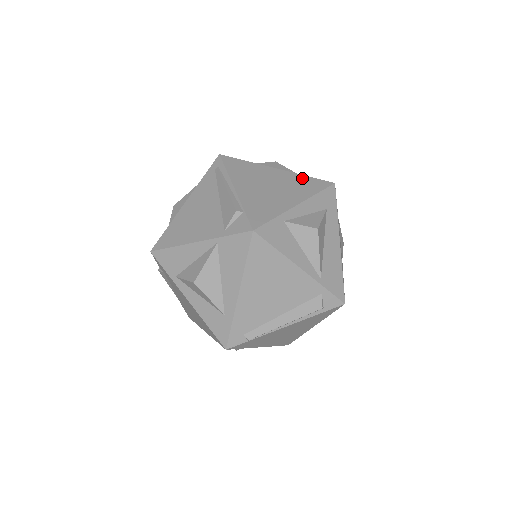
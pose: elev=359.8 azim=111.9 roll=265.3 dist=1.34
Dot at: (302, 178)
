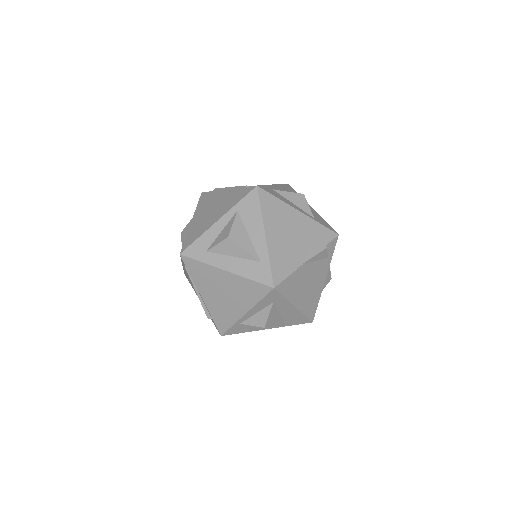
Dot at: (246, 283)
